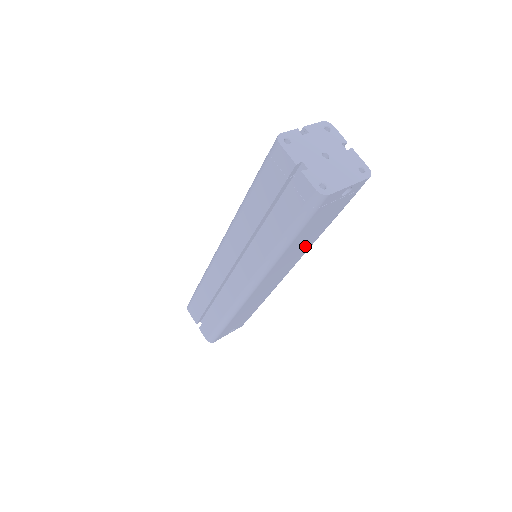
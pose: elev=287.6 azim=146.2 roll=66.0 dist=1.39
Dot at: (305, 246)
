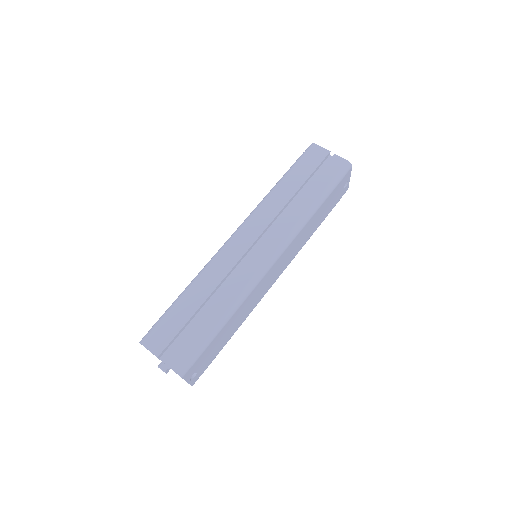
Dot at: (307, 236)
